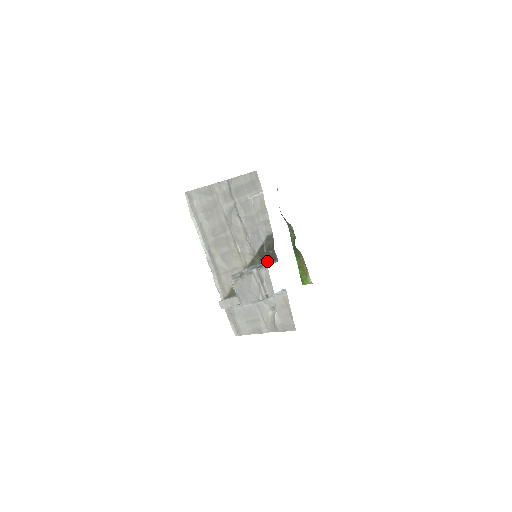
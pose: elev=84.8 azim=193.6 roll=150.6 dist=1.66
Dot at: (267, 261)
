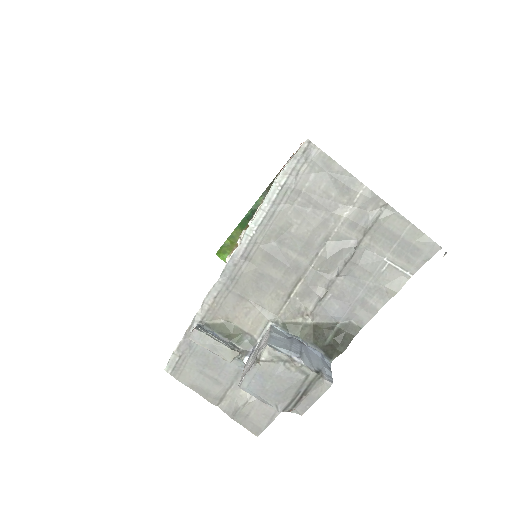
Dot at: (317, 347)
